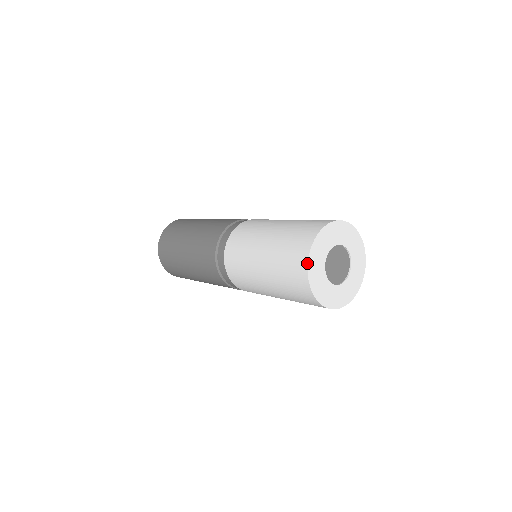
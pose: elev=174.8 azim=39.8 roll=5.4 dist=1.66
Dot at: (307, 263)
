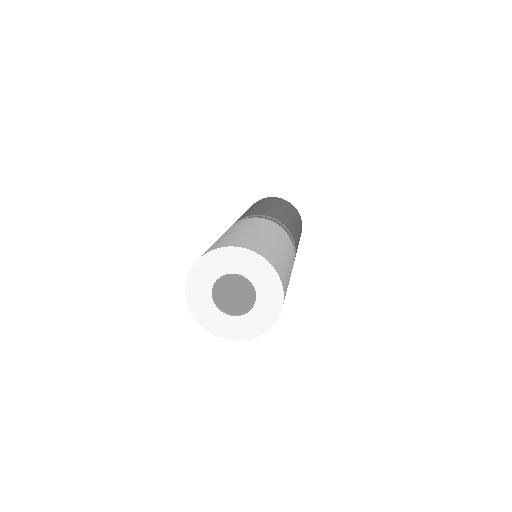
Dot at: (211, 250)
